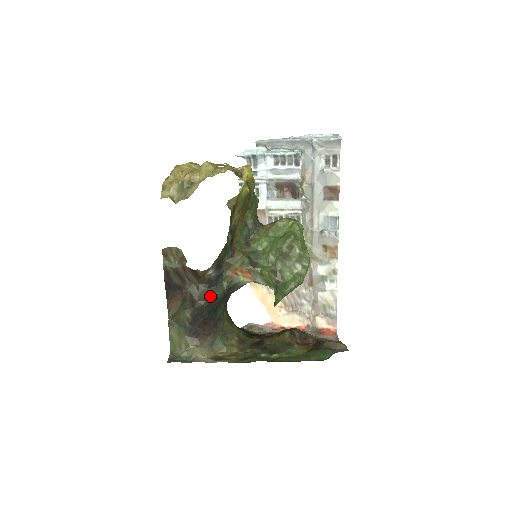
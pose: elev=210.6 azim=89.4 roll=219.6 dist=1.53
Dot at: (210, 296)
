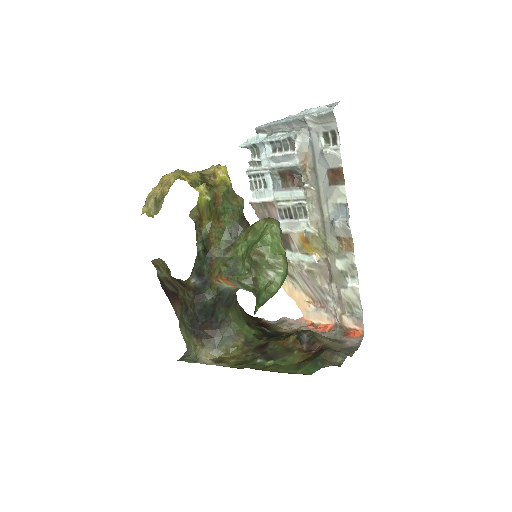
Dot at: (199, 303)
